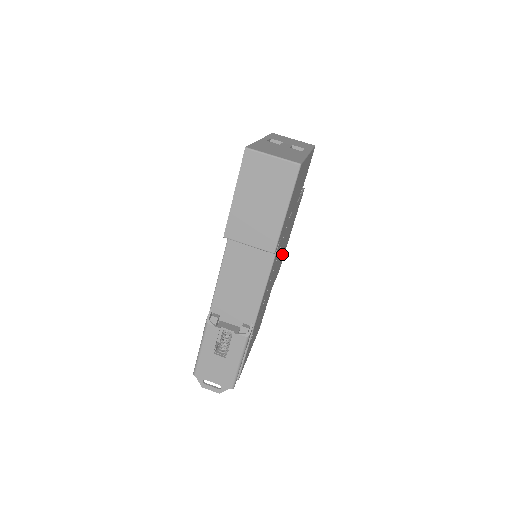
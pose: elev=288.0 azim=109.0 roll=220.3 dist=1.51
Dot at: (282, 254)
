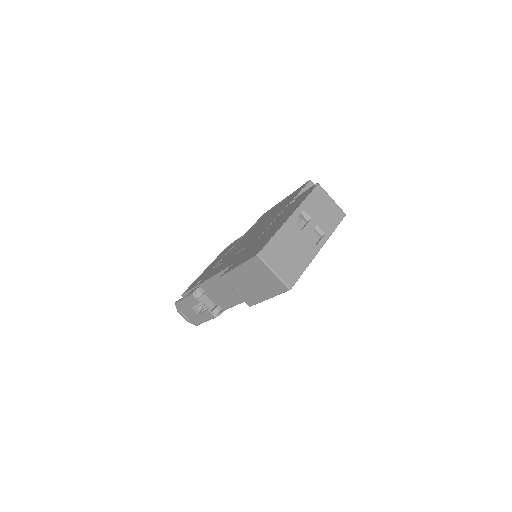
Dot at: occluded
